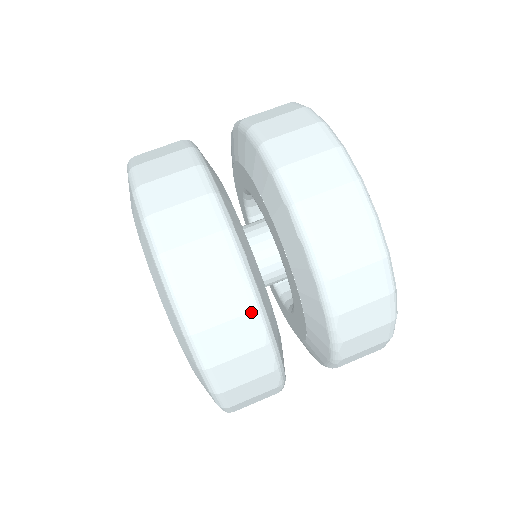
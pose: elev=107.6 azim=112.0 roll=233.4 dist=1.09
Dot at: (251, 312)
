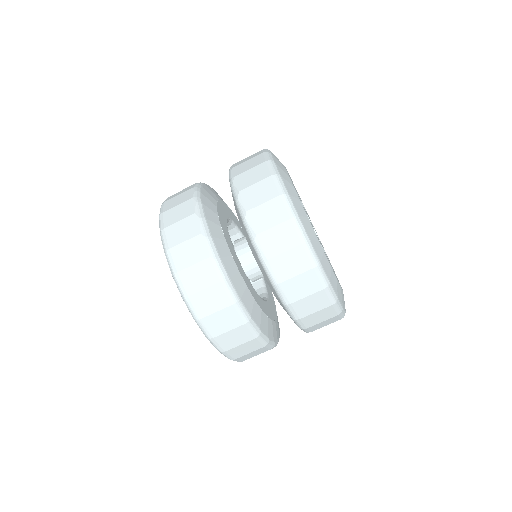
Dot at: occluded
